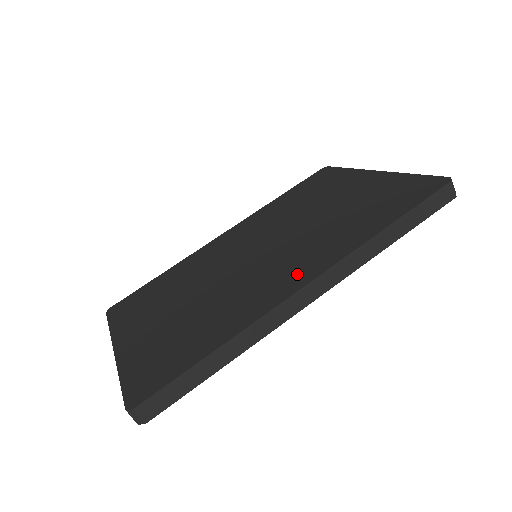
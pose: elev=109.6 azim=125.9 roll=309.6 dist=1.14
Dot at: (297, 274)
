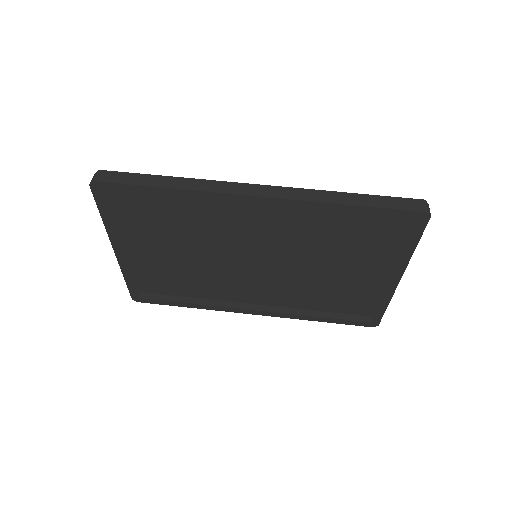
Dot at: occluded
